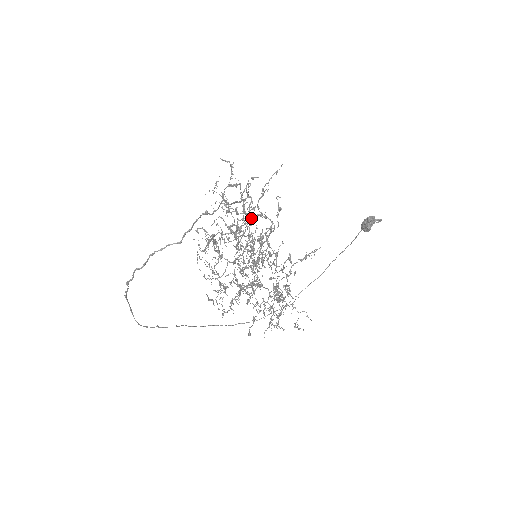
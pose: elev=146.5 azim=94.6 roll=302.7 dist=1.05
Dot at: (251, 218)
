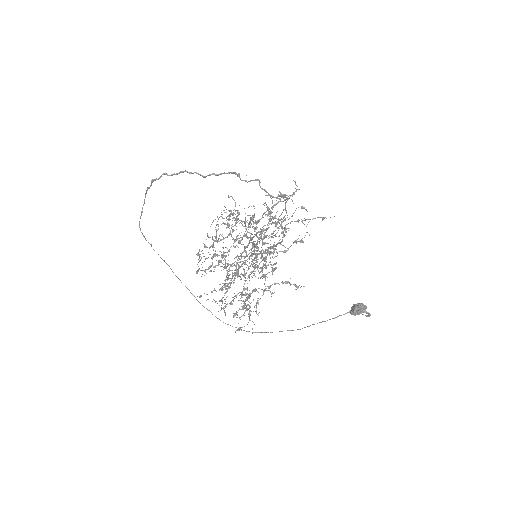
Dot at: (282, 241)
